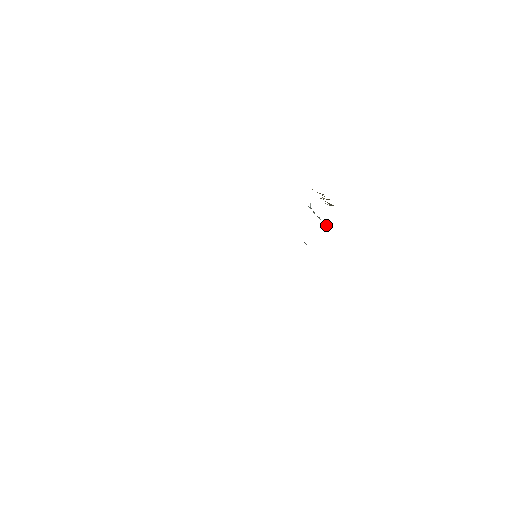
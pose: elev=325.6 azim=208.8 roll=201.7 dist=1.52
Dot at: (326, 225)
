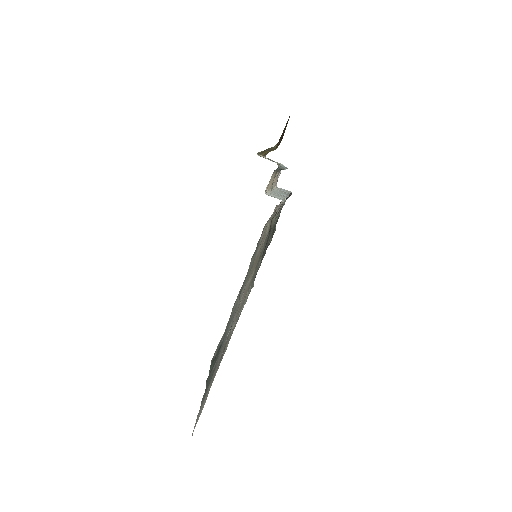
Dot at: (283, 168)
